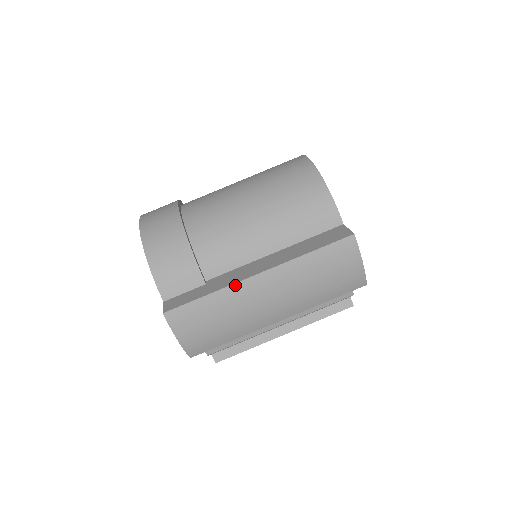
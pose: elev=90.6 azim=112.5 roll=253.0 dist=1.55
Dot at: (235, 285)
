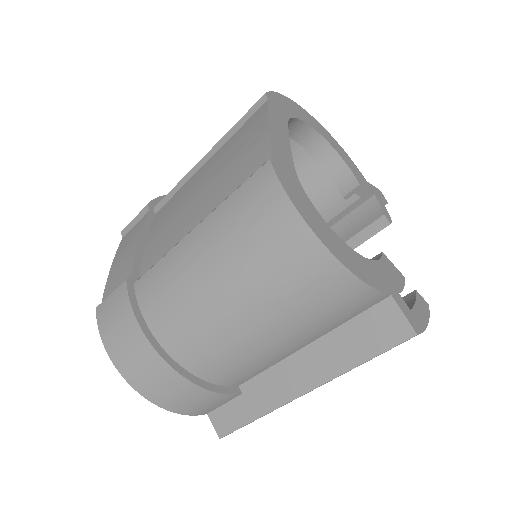
Dot at: occluded
